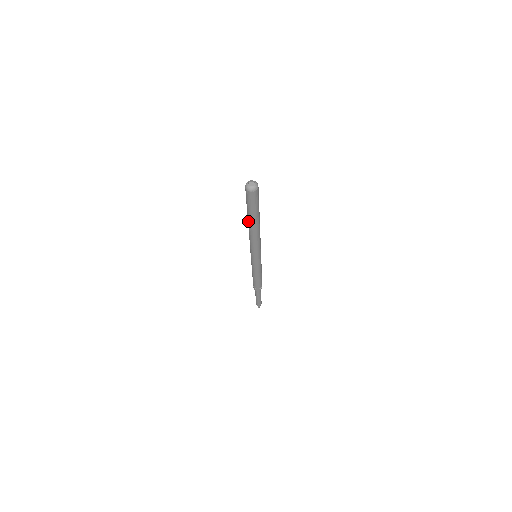
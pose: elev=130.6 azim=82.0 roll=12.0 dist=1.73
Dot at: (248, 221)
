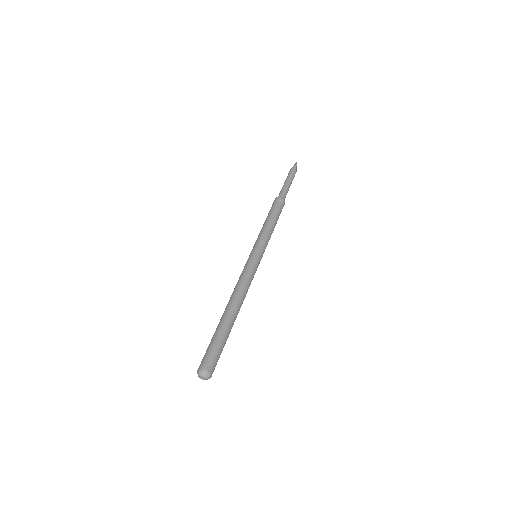
Dot at: (221, 318)
